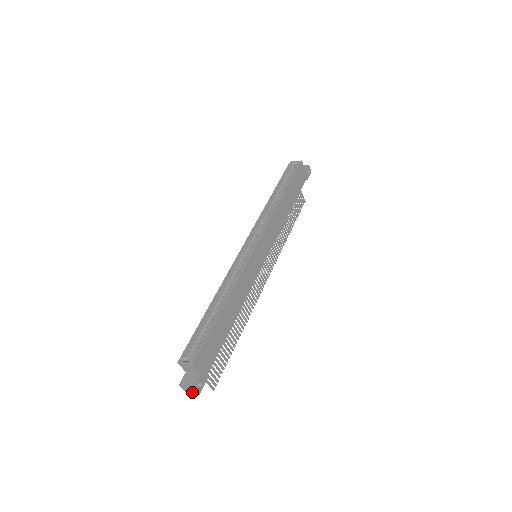
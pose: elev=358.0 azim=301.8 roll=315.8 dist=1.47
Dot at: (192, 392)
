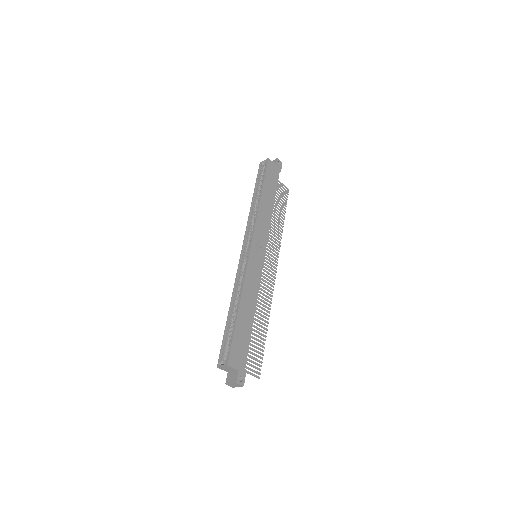
Dot at: (238, 386)
